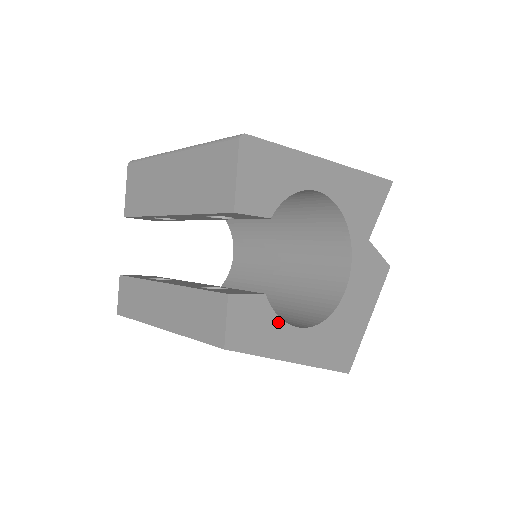
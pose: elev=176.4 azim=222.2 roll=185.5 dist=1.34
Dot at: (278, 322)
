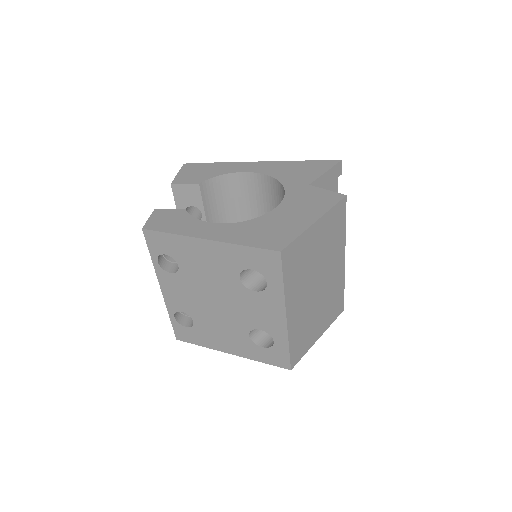
Dot at: (194, 220)
